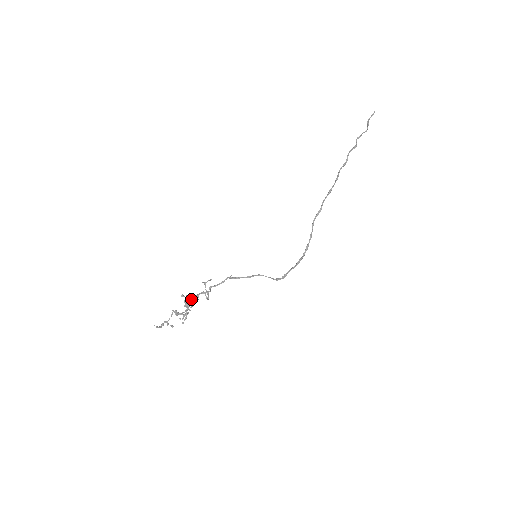
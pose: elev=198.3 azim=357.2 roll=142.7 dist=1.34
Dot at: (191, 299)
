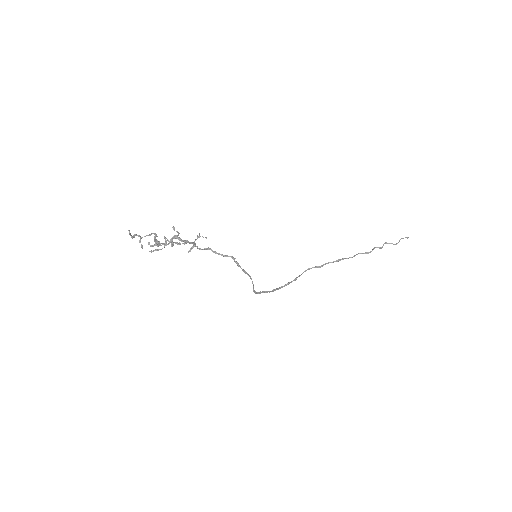
Dot at: (182, 240)
